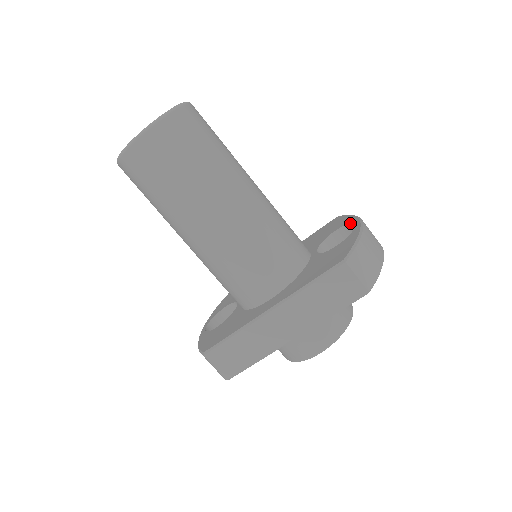
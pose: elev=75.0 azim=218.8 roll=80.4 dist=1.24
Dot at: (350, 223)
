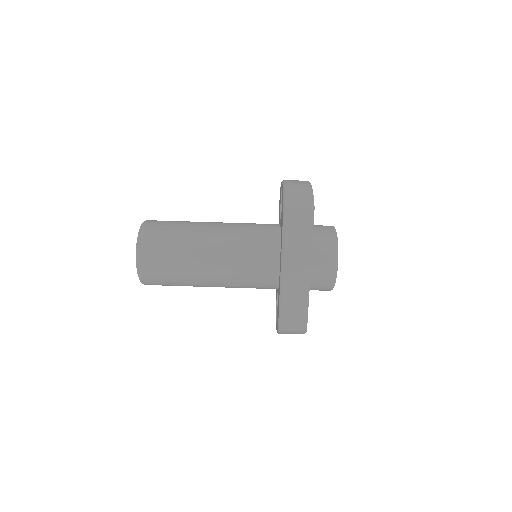
Dot at: (281, 188)
